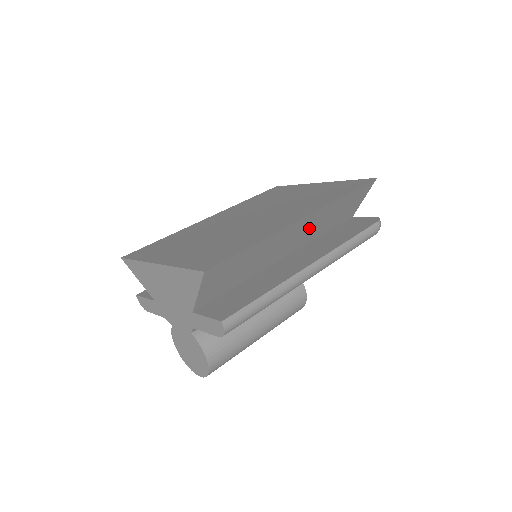
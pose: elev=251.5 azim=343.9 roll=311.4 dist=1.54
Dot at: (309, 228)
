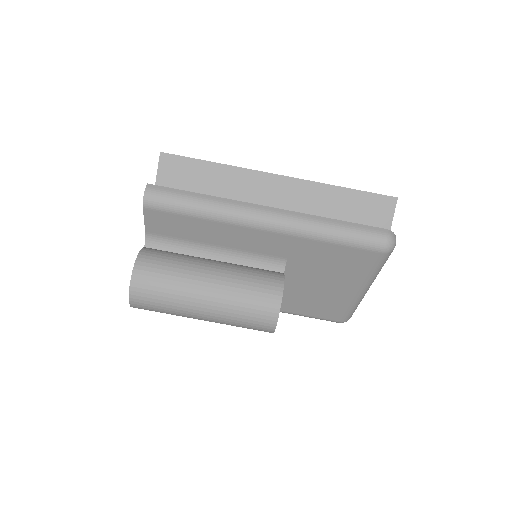
Dot at: (296, 208)
